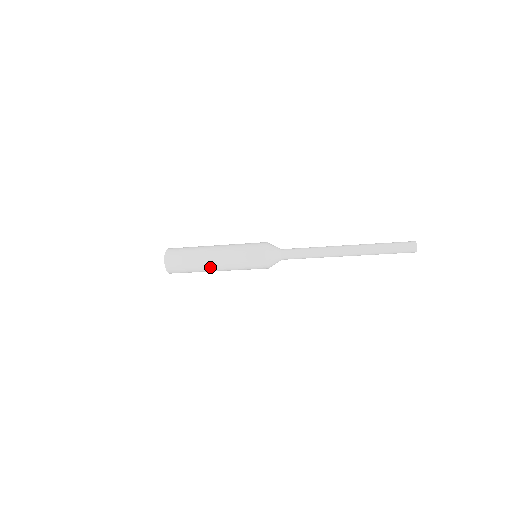
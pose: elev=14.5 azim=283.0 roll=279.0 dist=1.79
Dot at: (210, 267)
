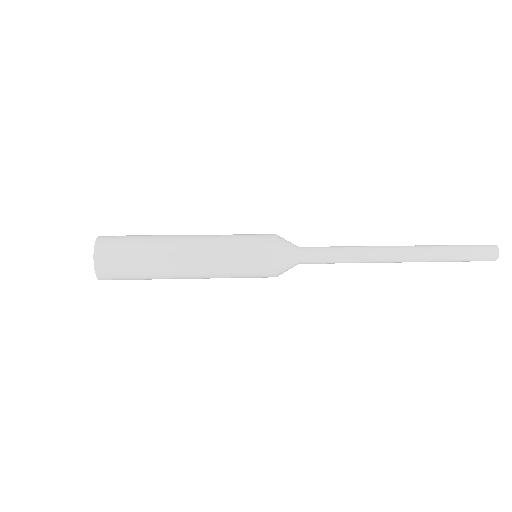
Dot at: (180, 276)
